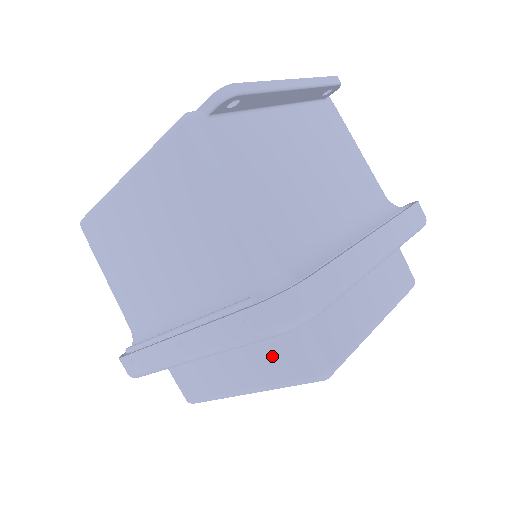
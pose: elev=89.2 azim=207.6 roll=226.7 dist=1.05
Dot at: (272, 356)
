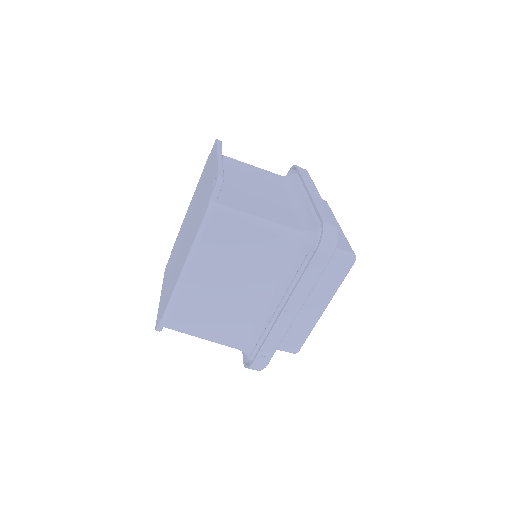
Dot at: (327, 275)
